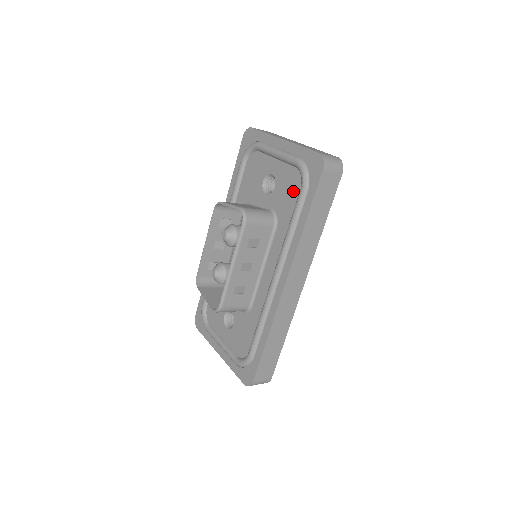
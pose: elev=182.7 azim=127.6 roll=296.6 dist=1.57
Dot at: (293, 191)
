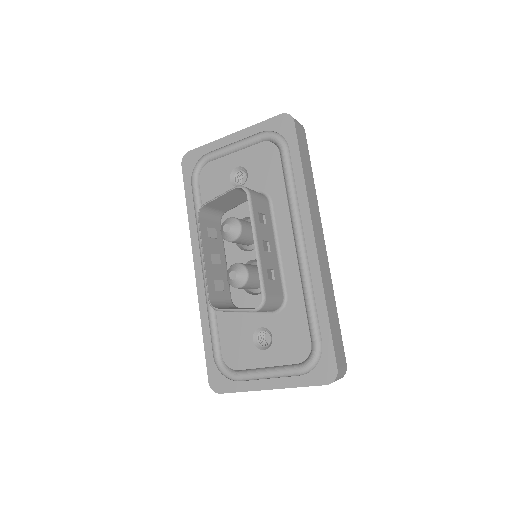
Dot at: (272, 160)
